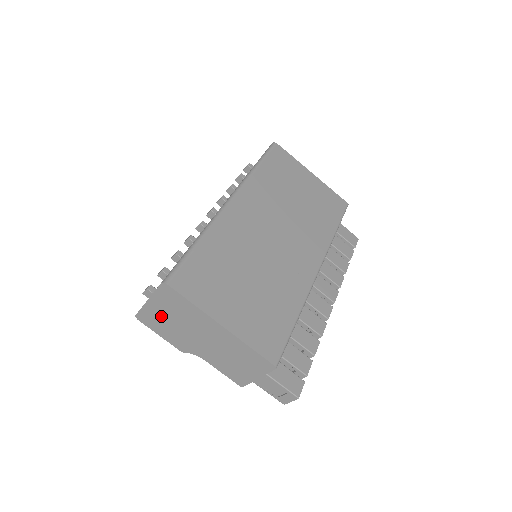
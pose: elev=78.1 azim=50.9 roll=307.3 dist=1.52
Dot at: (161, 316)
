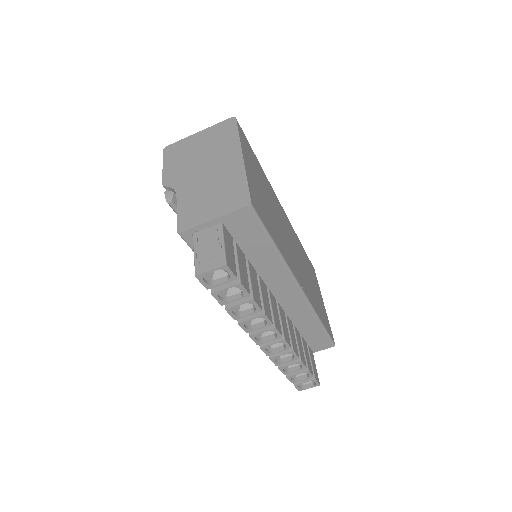
Dot at: (192, 147)
